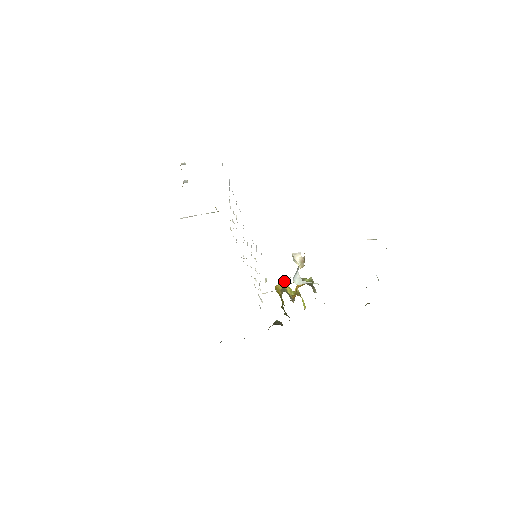
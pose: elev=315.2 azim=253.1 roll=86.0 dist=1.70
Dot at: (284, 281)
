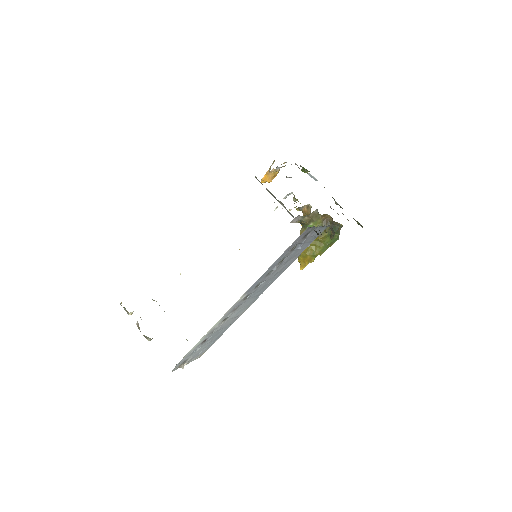
Dot at: (300, 262)
